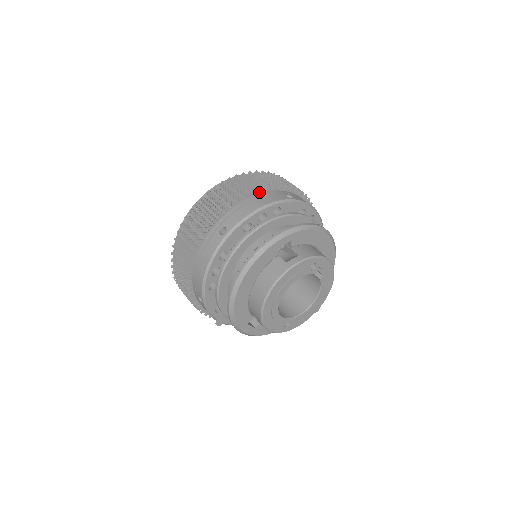
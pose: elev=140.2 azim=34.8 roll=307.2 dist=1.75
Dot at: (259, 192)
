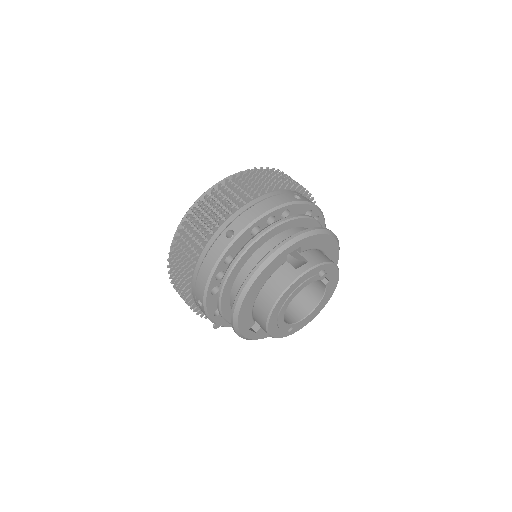
Dot at: (267, 192)
